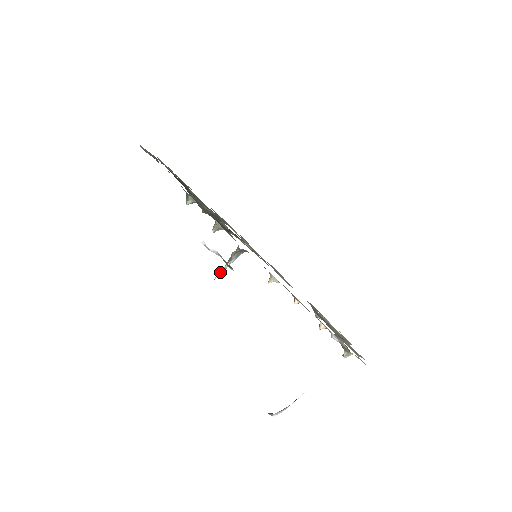
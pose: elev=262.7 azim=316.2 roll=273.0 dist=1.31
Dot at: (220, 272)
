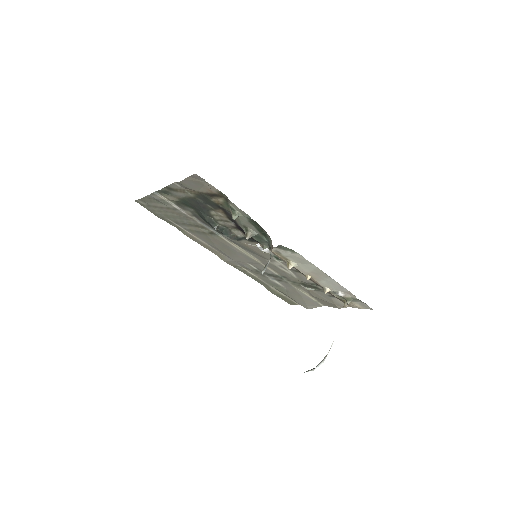
Dot at: (265, 268)
